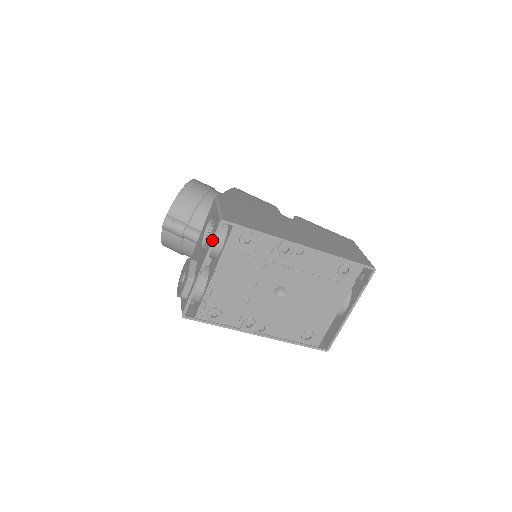
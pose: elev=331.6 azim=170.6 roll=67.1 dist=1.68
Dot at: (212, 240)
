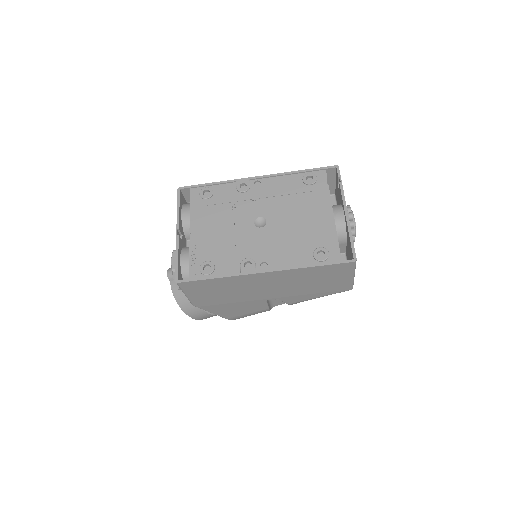
Dot at: (177, 205)
